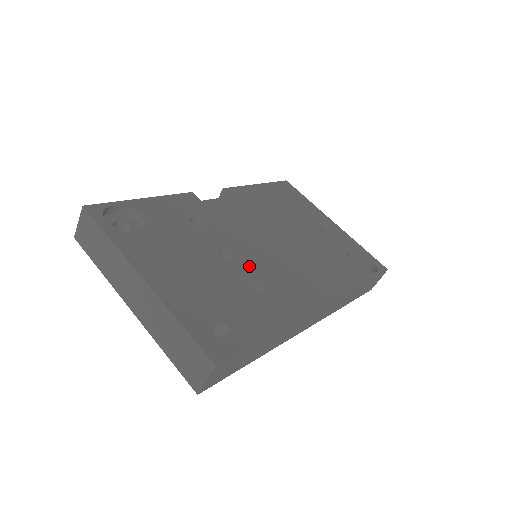
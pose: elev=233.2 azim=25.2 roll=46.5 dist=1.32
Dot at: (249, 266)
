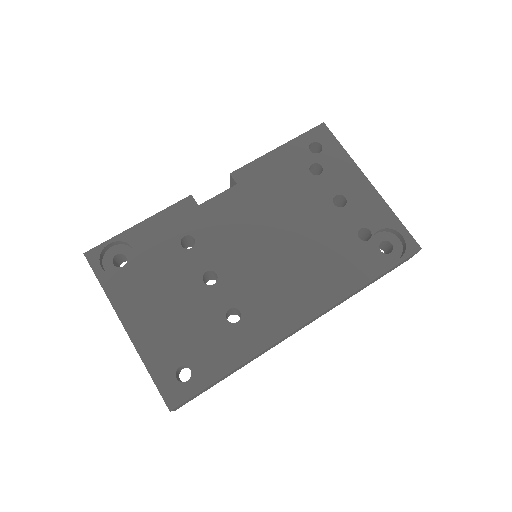
Dot at: (230, 289)
